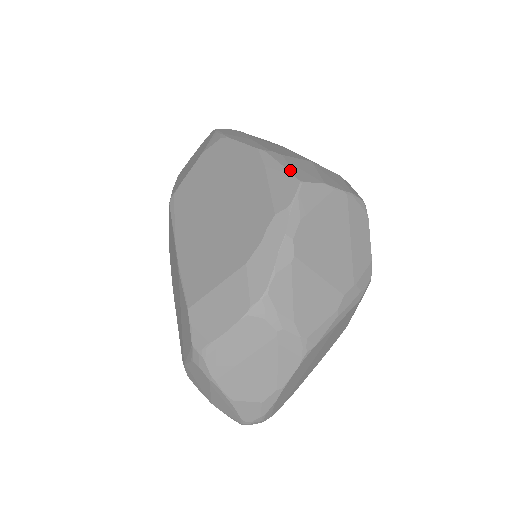
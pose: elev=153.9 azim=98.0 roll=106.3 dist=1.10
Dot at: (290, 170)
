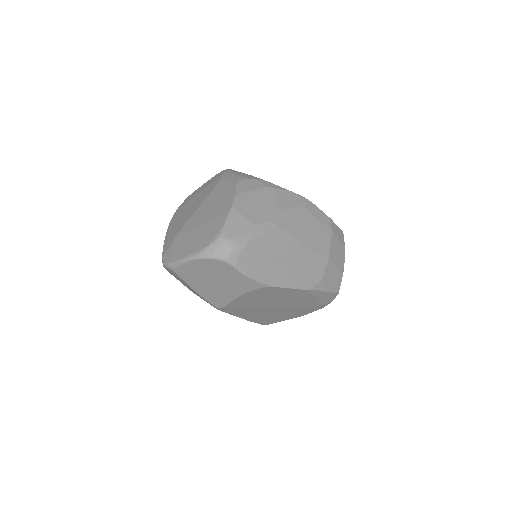
Dot at: (332, 291)
